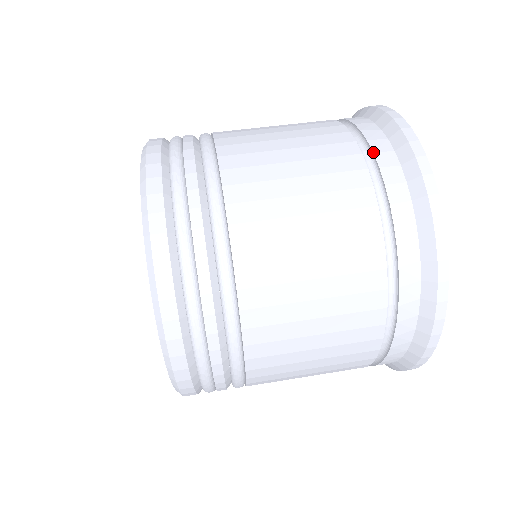
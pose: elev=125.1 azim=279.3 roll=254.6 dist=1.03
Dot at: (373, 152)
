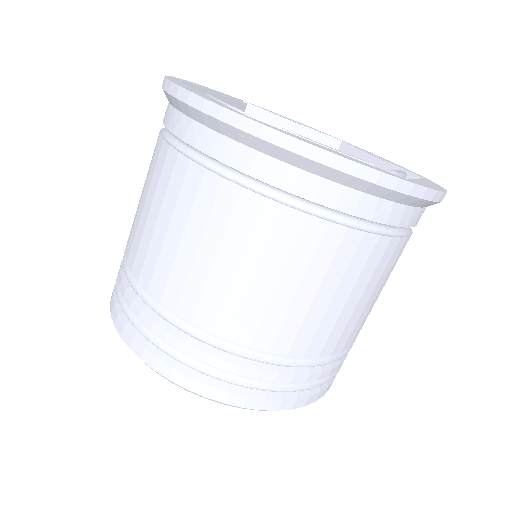
Dot at: (268, 184)
